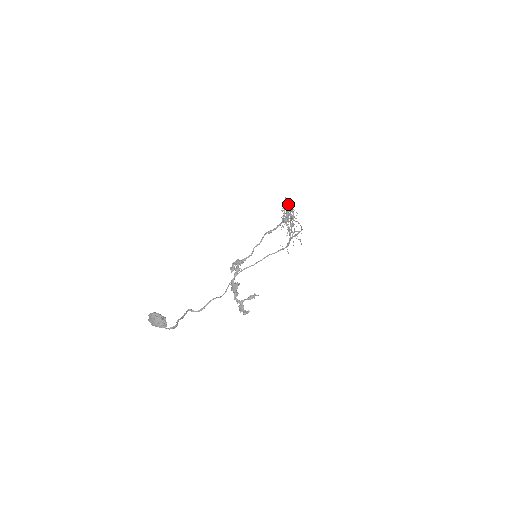
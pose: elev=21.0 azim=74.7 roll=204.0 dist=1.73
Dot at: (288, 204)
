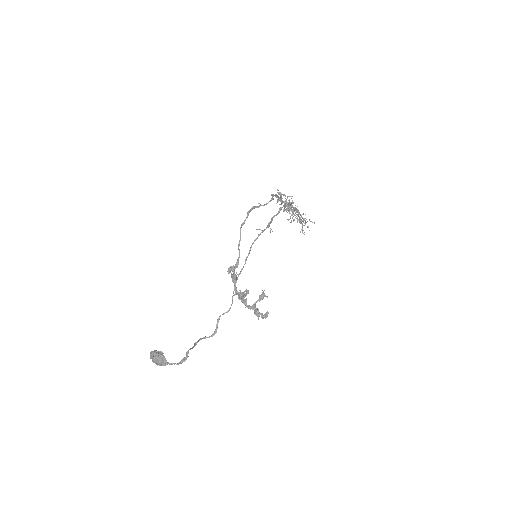
Dot at: (280, 194)
